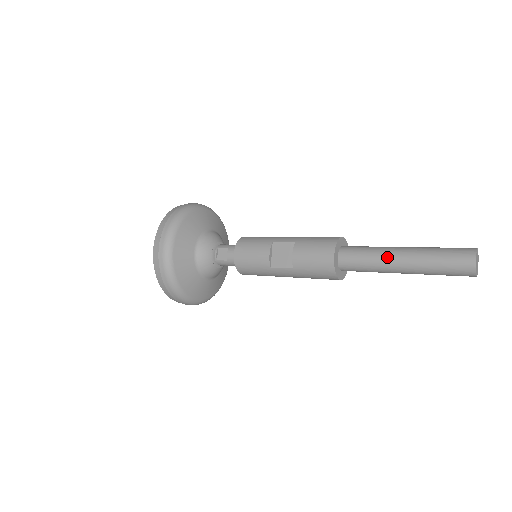
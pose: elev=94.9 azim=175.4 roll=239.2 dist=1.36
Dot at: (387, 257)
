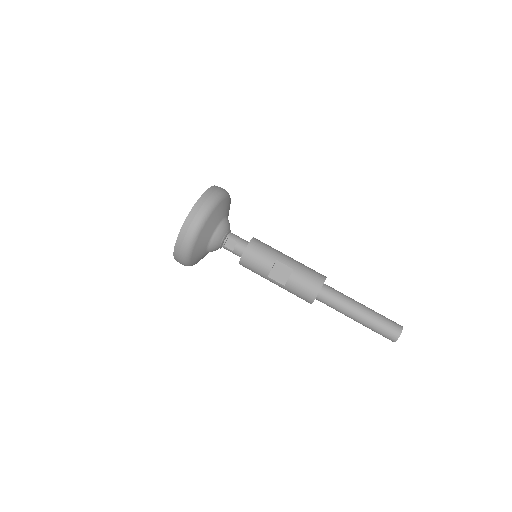
Dot at: (350, 309)
